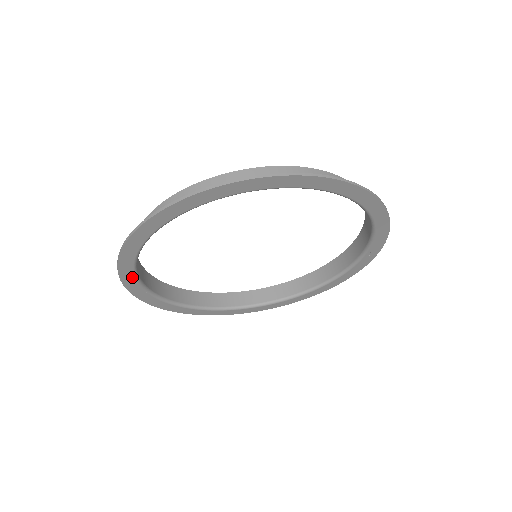
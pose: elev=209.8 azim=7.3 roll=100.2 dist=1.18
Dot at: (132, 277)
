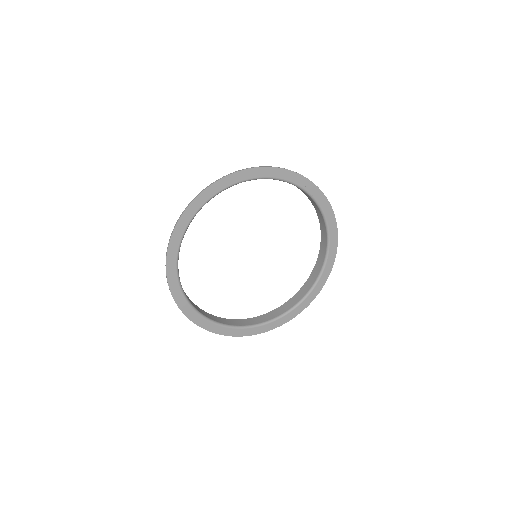
Dot at: (208, 323)
